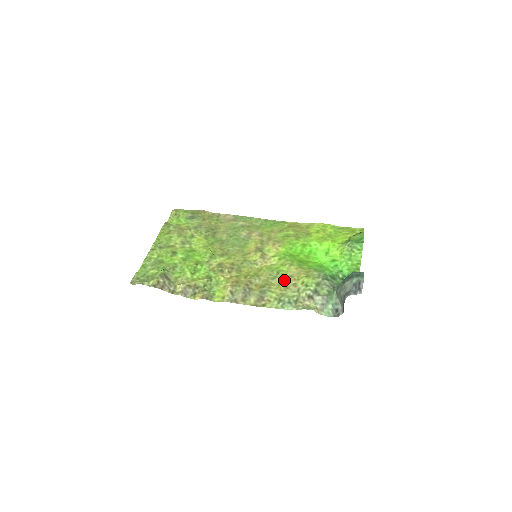
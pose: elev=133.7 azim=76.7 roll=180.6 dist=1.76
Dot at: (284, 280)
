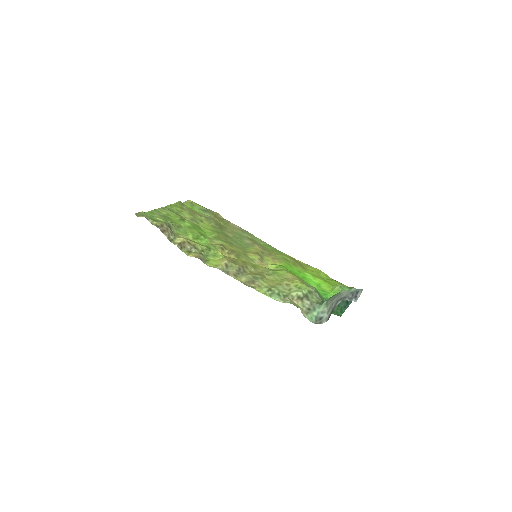
Dot at: (278, 279)
